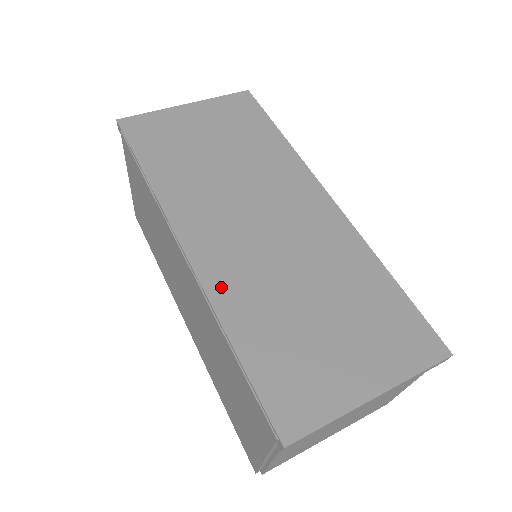
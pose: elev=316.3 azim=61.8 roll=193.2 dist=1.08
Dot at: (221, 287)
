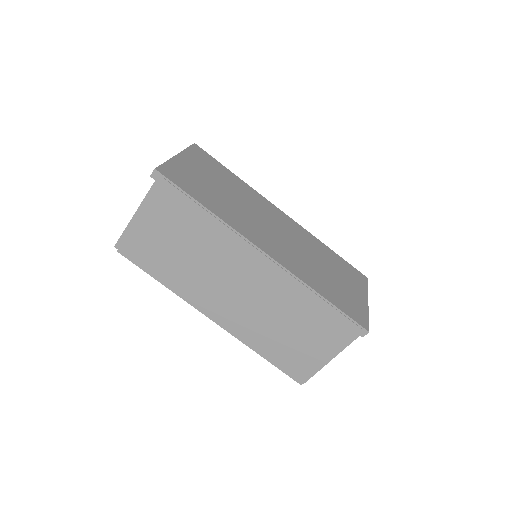
Dot at: (296, 270)
